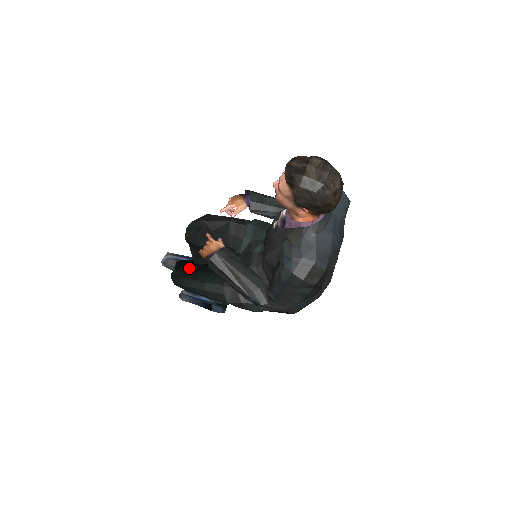
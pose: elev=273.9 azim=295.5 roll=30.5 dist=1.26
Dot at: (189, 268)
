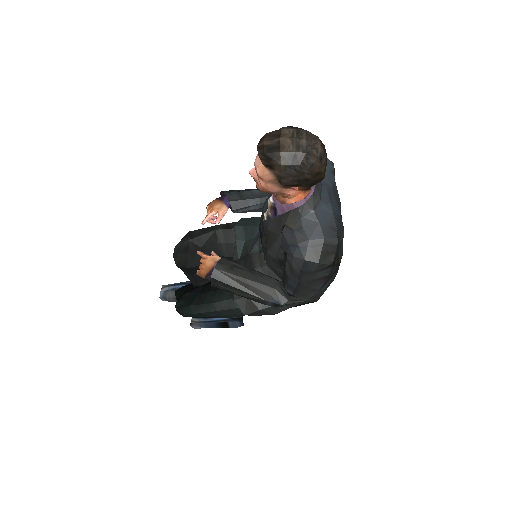
Dot at: (191, 294)
